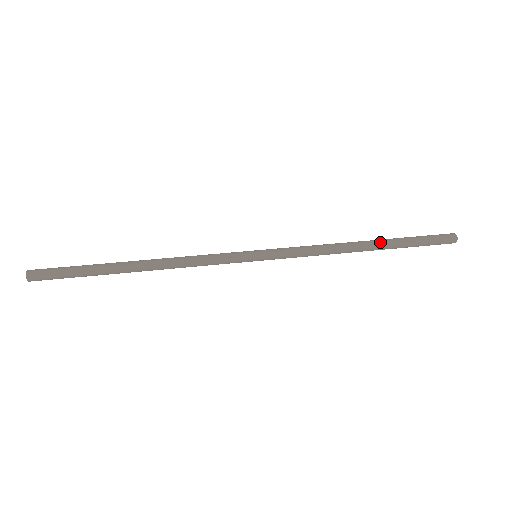
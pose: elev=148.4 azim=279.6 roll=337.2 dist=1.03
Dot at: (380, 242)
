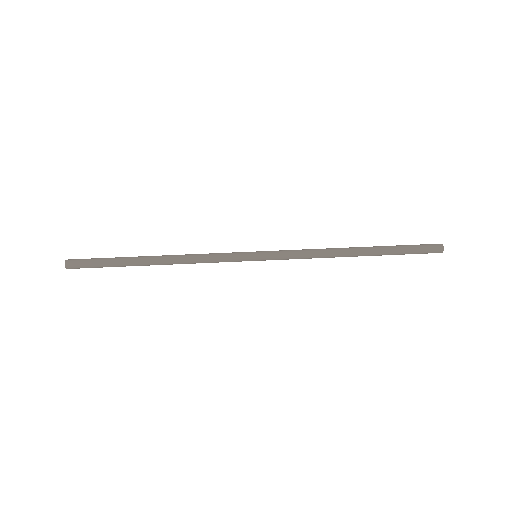
Dot at: (369, 254)
